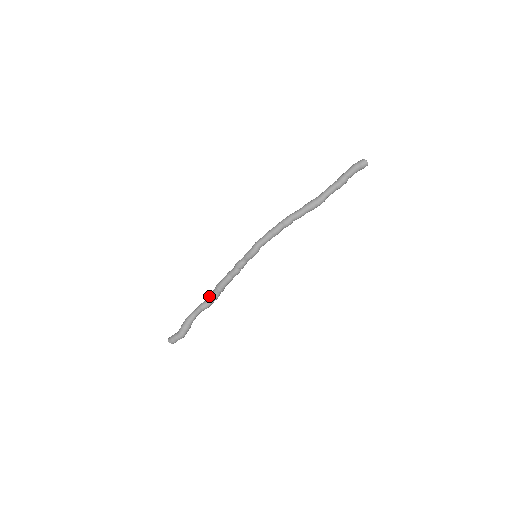
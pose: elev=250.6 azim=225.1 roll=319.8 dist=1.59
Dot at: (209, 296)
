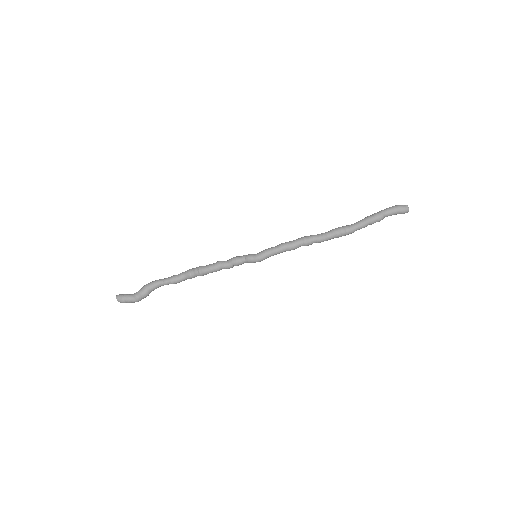
Dot at: (184, 273)
